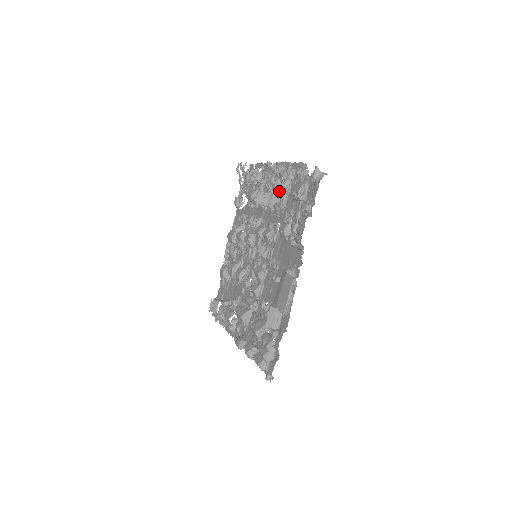
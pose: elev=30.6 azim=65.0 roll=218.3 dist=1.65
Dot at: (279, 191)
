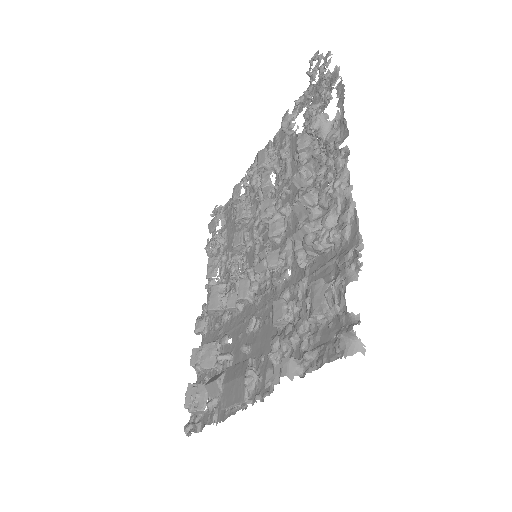
Dot at: (306, 243)
